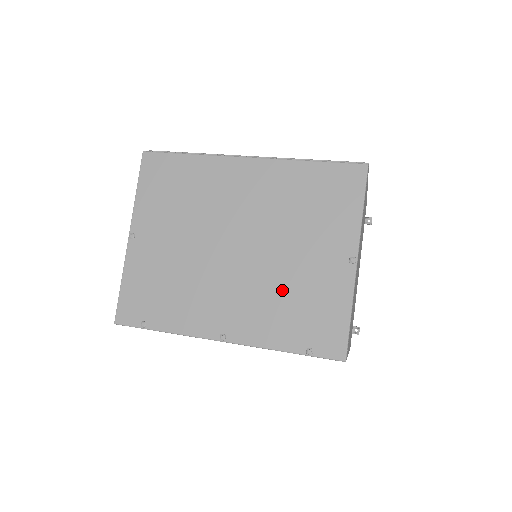
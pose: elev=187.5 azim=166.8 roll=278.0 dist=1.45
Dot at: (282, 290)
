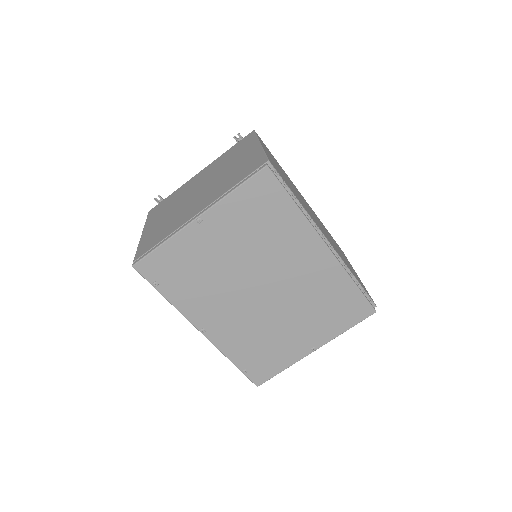
Dot at: (263, 334)
